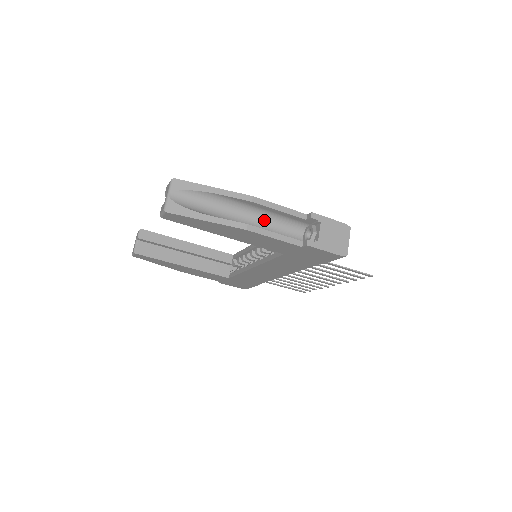
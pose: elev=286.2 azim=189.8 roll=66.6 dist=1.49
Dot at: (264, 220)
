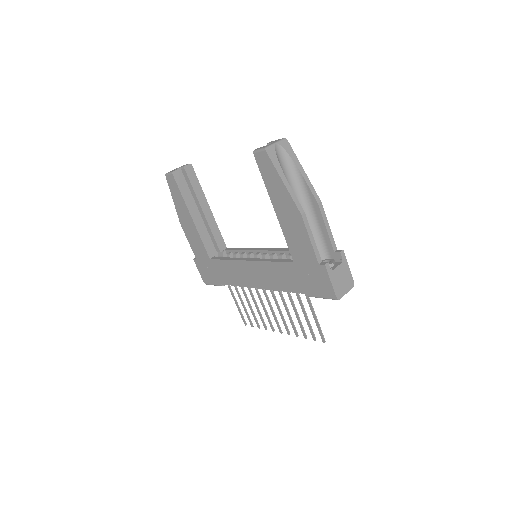
Dot at: occluded
